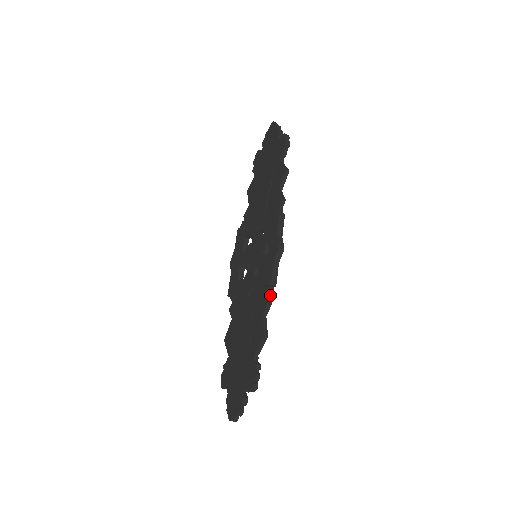
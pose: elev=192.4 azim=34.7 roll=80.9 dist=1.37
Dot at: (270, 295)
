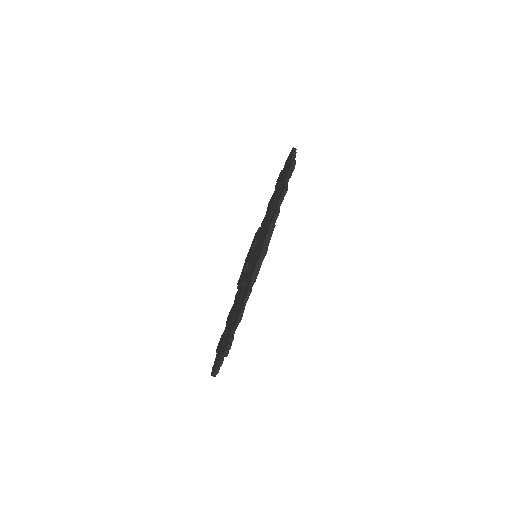
Dot at: occluded
